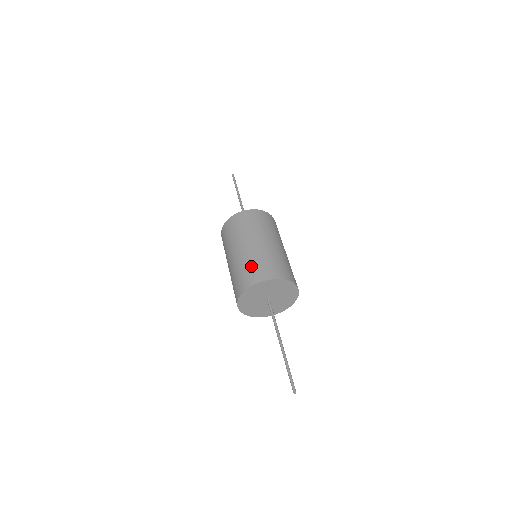
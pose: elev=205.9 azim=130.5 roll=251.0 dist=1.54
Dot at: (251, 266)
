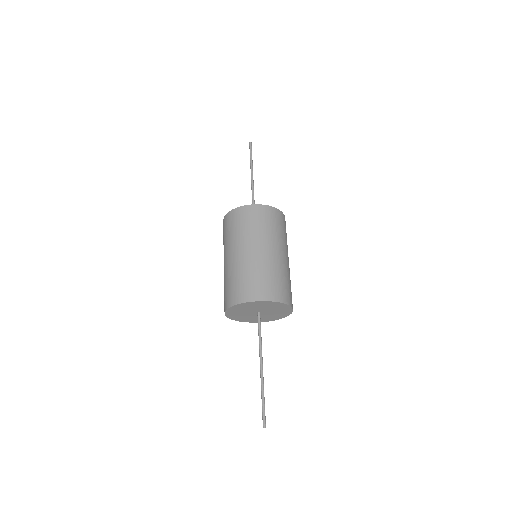
Dot at: (237, 281)
